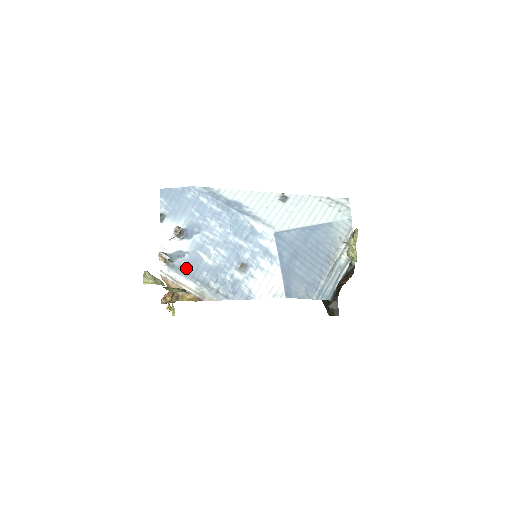
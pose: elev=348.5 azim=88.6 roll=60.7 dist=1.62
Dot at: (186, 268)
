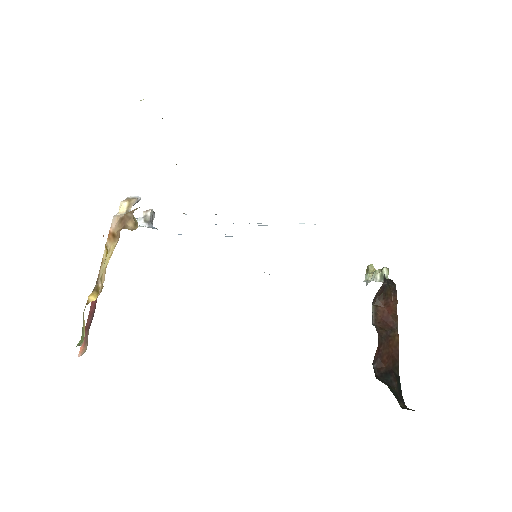
Dot at: occluded
